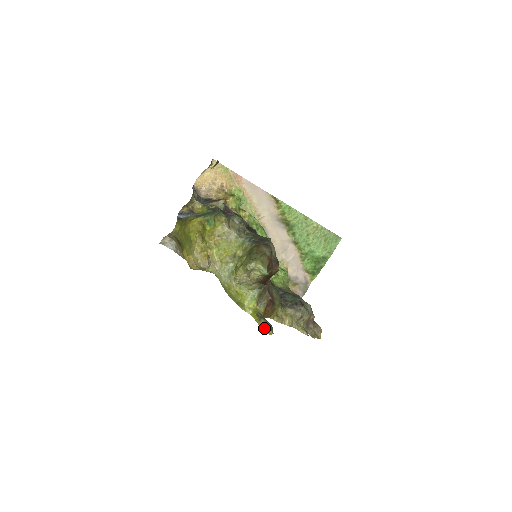
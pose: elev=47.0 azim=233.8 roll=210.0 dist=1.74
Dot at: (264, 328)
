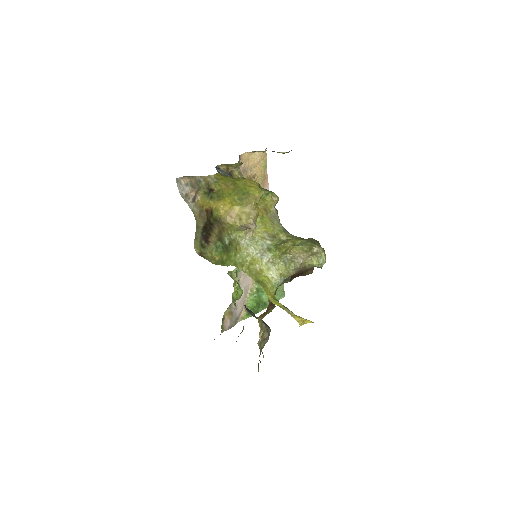
Dot at: (294, 316)
